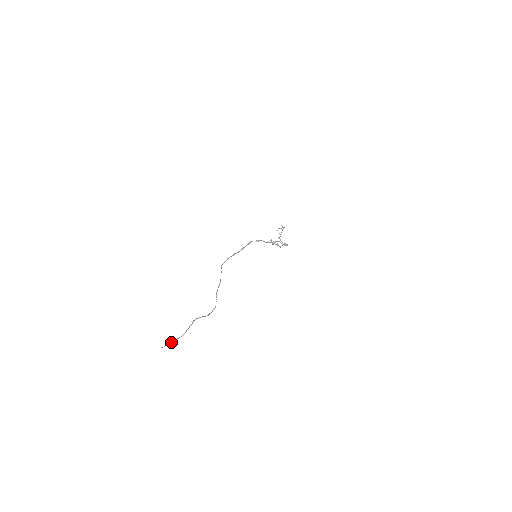
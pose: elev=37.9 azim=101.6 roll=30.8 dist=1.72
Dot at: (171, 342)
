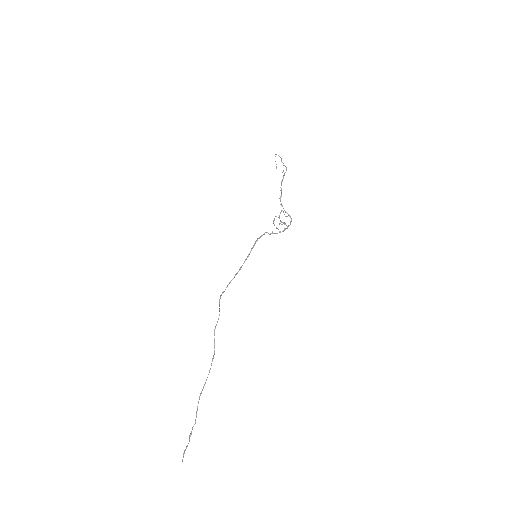
Dot at: occluded
